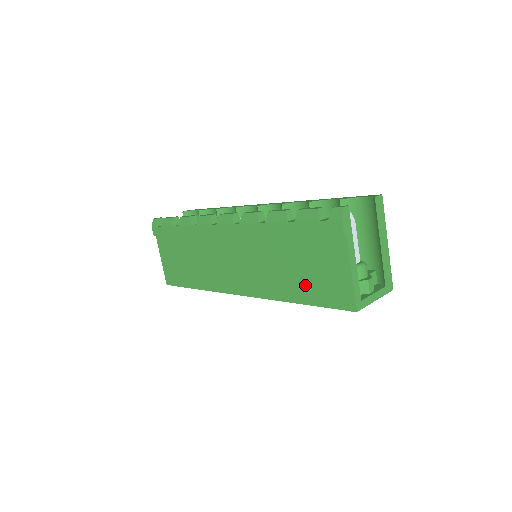
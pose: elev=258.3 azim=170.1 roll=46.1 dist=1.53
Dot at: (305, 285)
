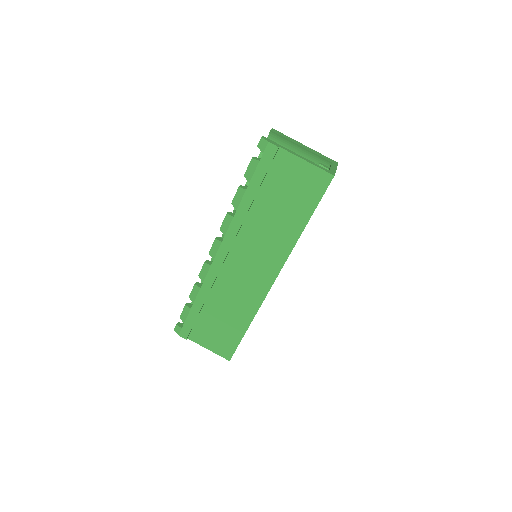
Dot at: (296, 208)
